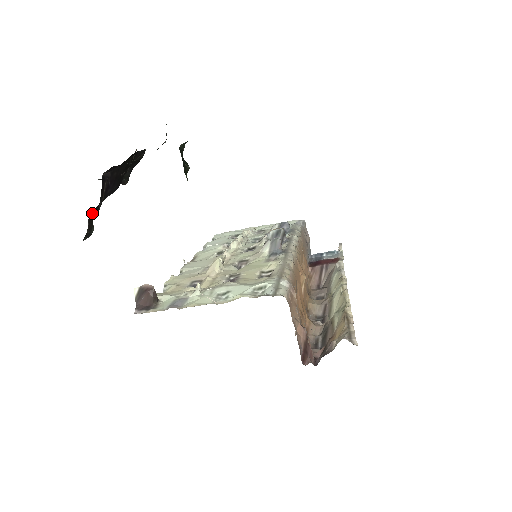
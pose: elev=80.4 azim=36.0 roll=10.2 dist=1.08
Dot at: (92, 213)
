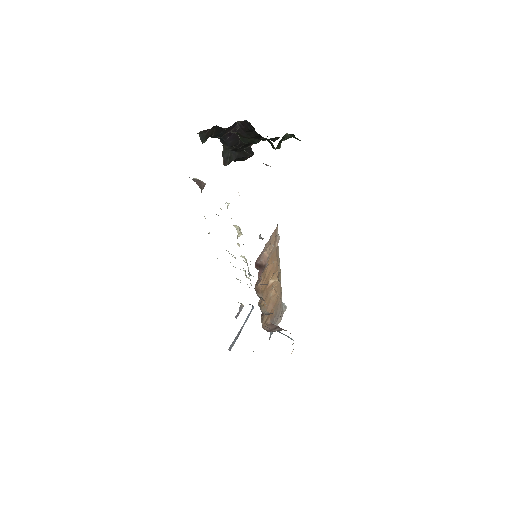
Dot at: (217, 128)
